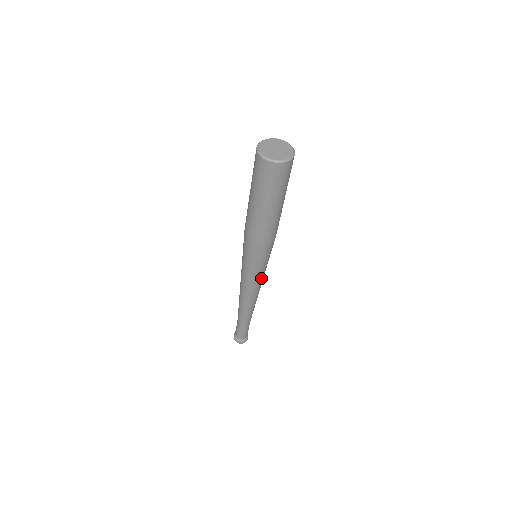
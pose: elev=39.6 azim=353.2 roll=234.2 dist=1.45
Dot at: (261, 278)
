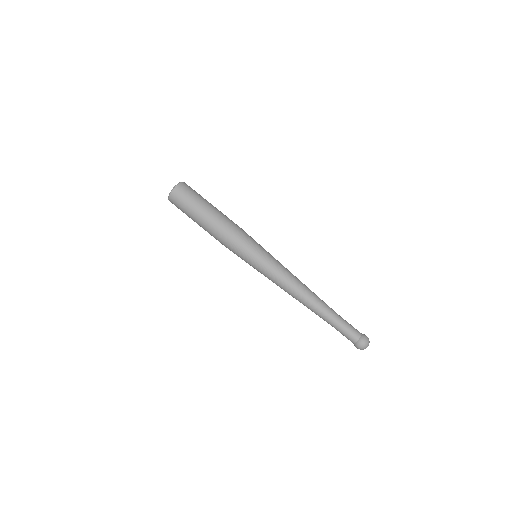
Dot at: (273, 266)
